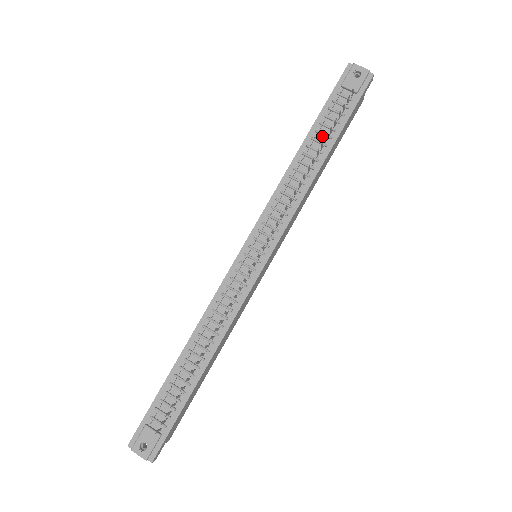
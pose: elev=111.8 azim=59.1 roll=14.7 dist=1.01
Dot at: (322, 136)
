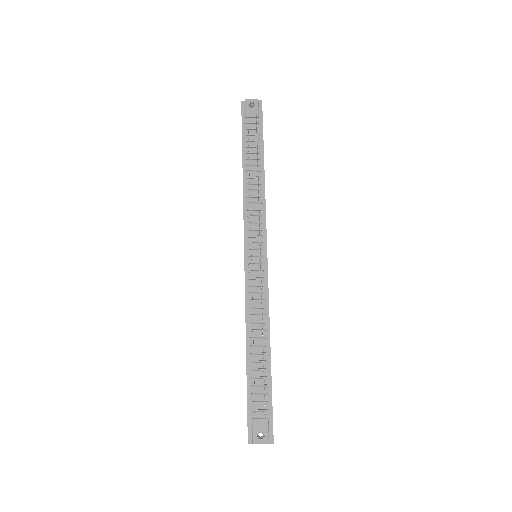
Dot at: (253, 154)
